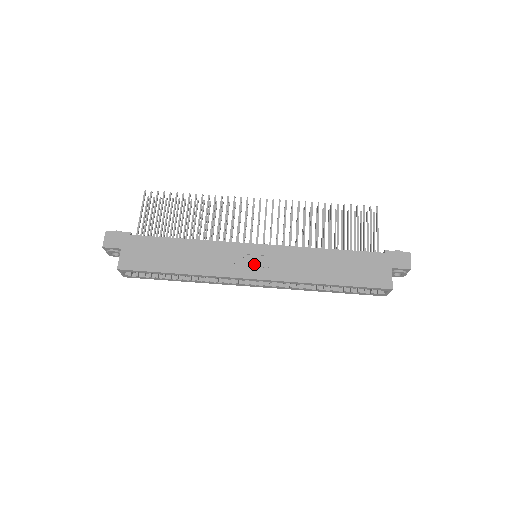
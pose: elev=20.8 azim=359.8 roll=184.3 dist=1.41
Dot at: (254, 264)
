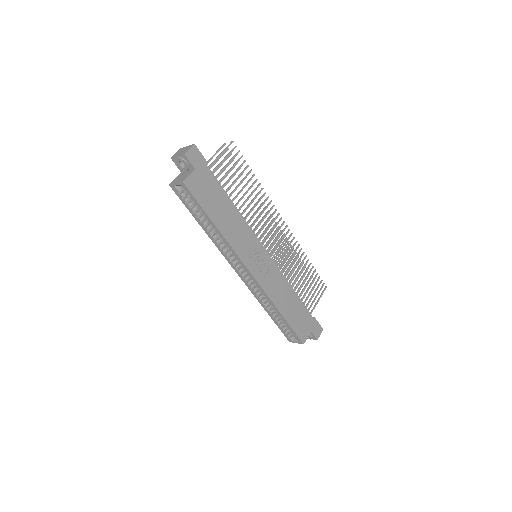
Dot at: (257, 263)
